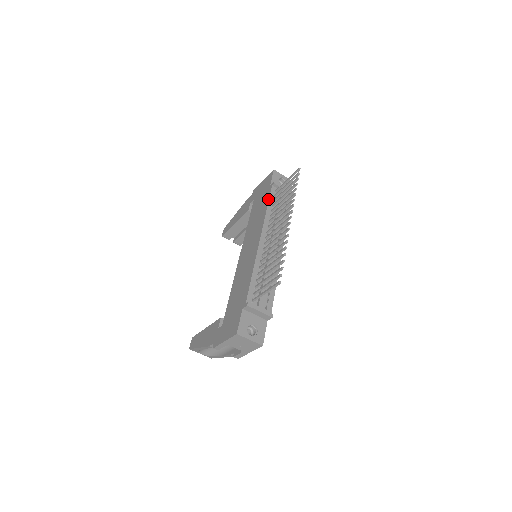
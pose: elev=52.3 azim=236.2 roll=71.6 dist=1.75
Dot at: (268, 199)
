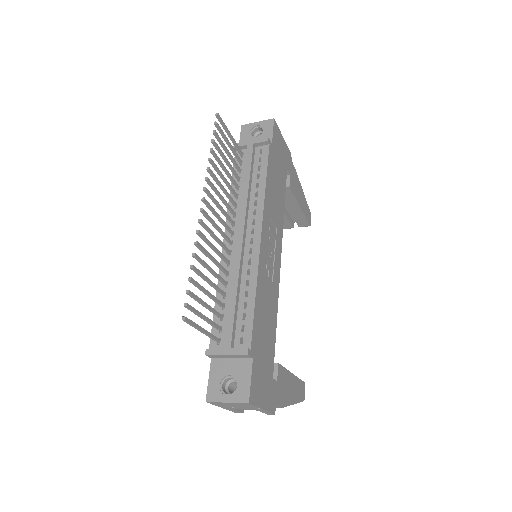
Dot at: (232, 175)
